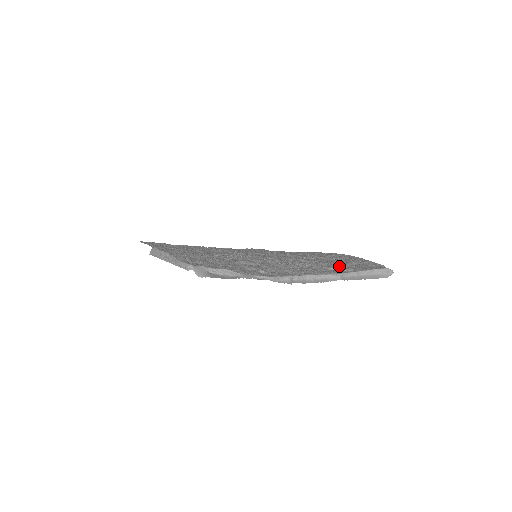
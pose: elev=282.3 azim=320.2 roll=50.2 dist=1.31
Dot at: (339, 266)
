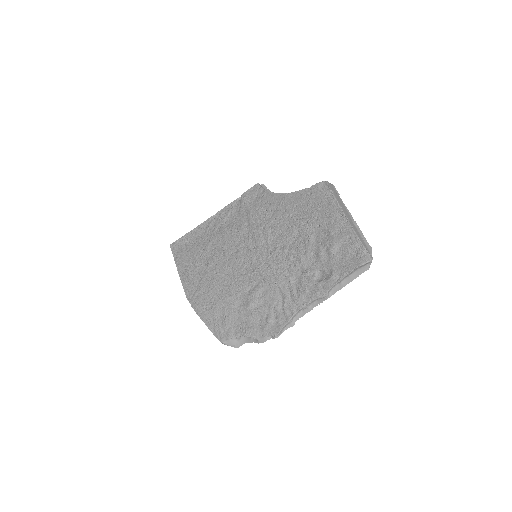
Dot at: (324, 262)
